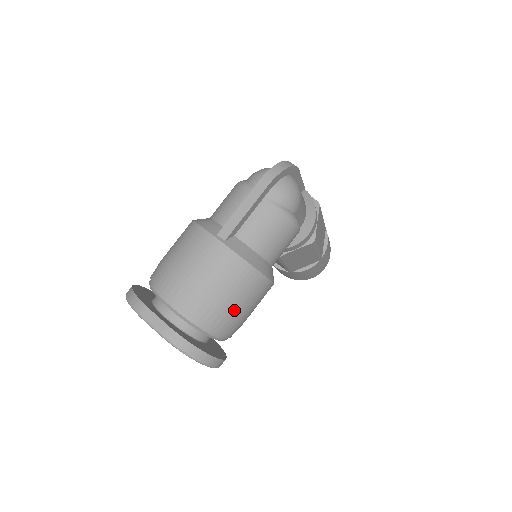
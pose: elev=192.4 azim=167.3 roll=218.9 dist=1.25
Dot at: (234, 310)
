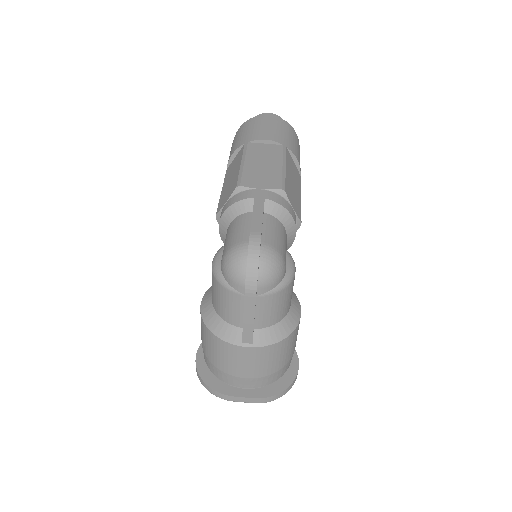
Dot at: (290, 356)
